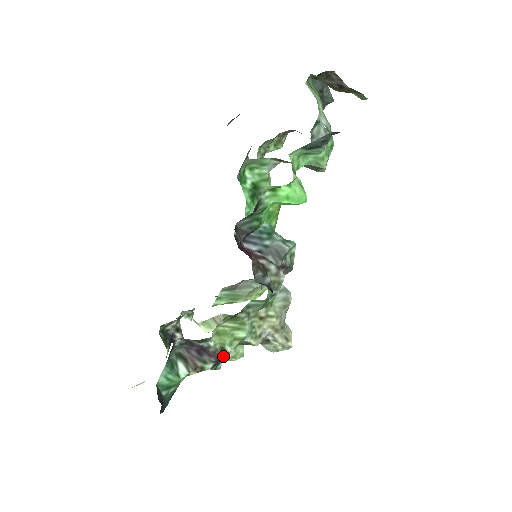
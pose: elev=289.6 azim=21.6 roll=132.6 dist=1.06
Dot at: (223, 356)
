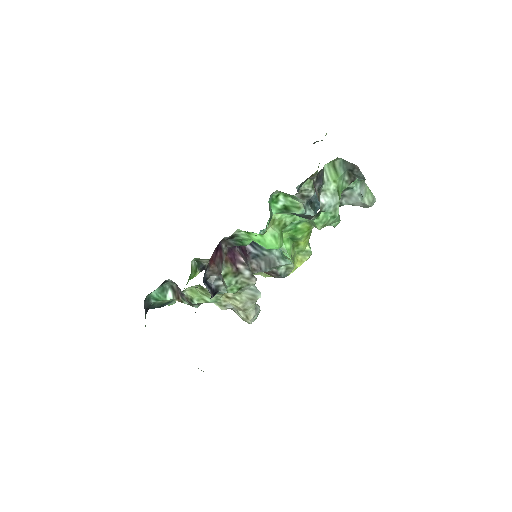
Dot at: (192, 303)
